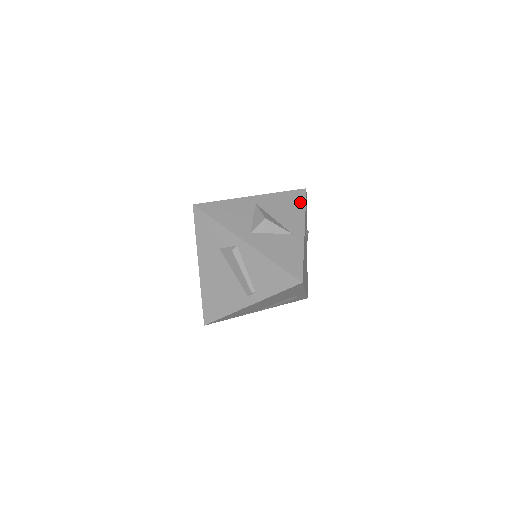
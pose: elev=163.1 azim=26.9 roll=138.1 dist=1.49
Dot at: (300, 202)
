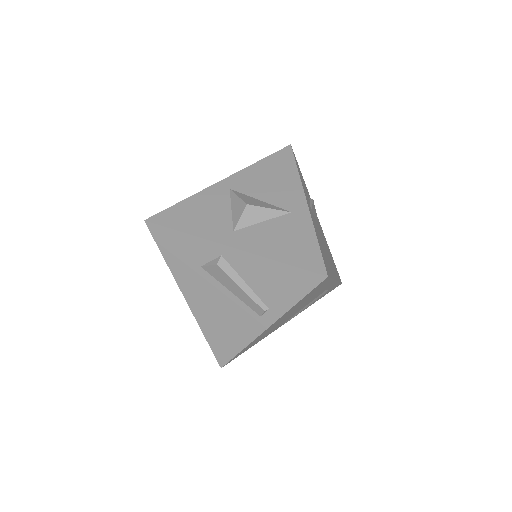
Dot at: (288, 165)
